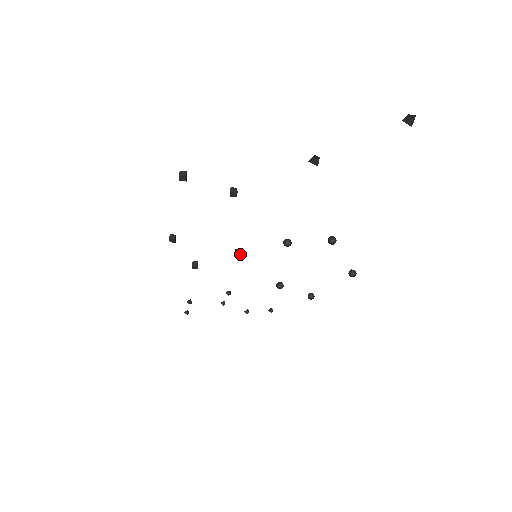
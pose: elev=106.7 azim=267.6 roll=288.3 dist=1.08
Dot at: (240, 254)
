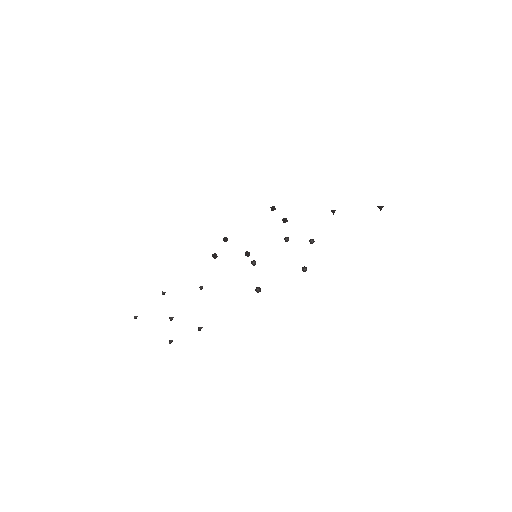
Dot at: (249, 252)
